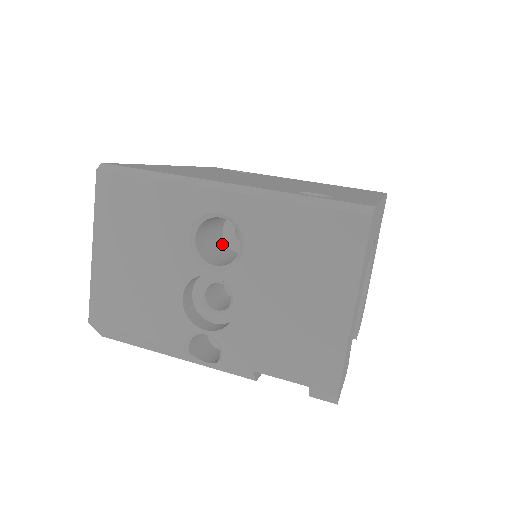
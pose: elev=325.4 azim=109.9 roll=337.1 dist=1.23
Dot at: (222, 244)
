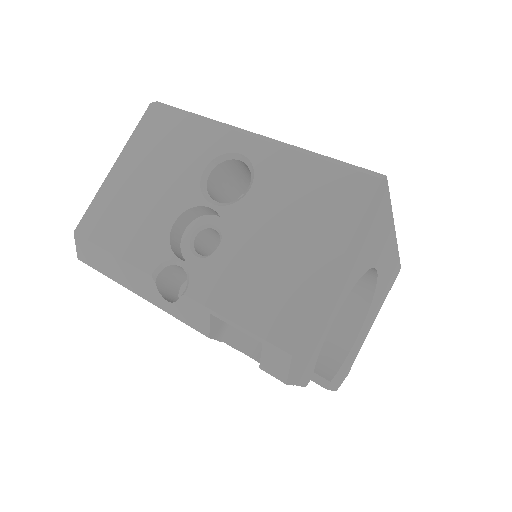
Dot at: occluded
